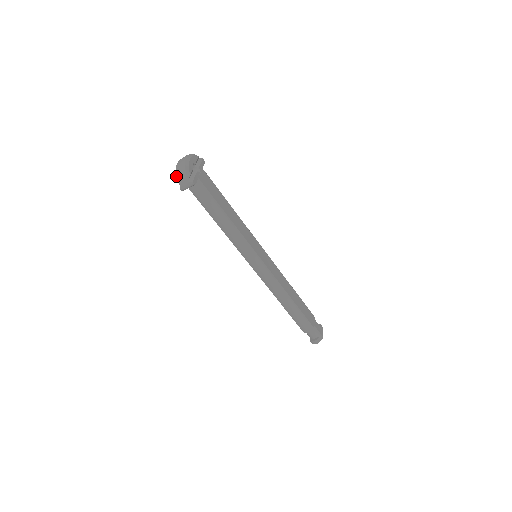
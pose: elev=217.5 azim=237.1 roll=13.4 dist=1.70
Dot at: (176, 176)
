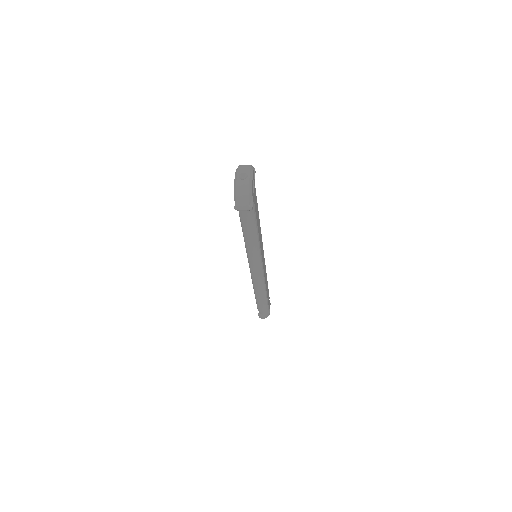
Dot at: (236, 195)
